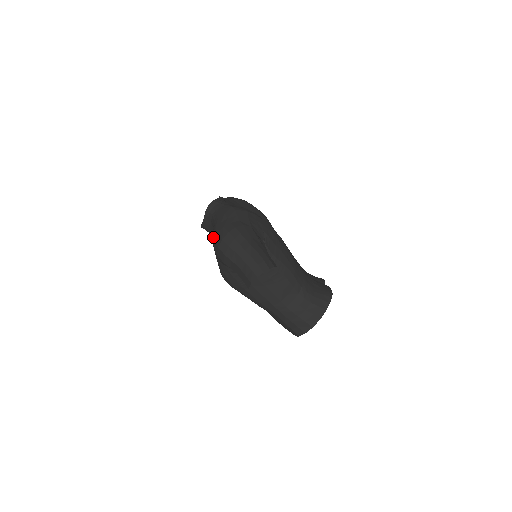
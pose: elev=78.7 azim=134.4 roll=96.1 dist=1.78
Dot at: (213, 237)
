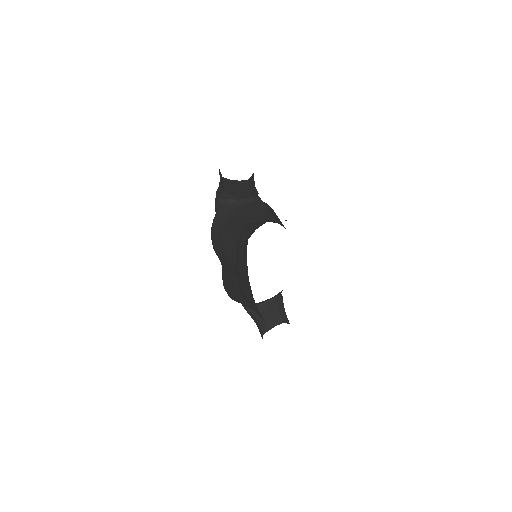
Dot at: occluded
